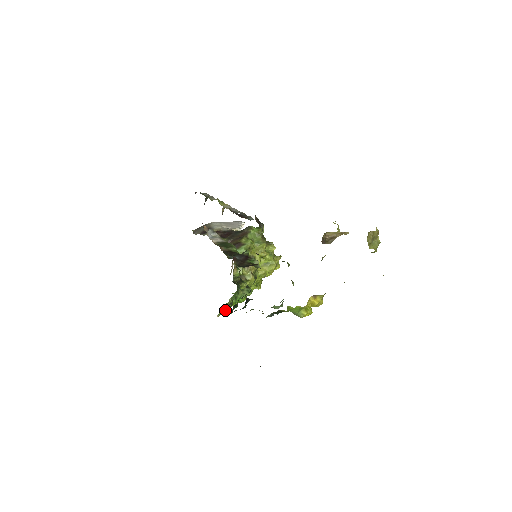
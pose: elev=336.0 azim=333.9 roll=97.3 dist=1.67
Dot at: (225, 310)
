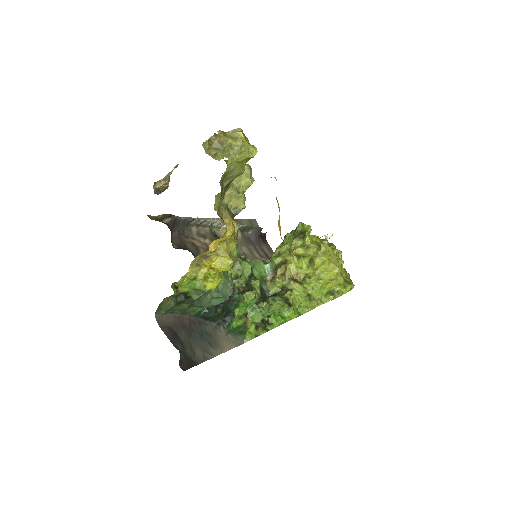
Dot at: (257, 332)
